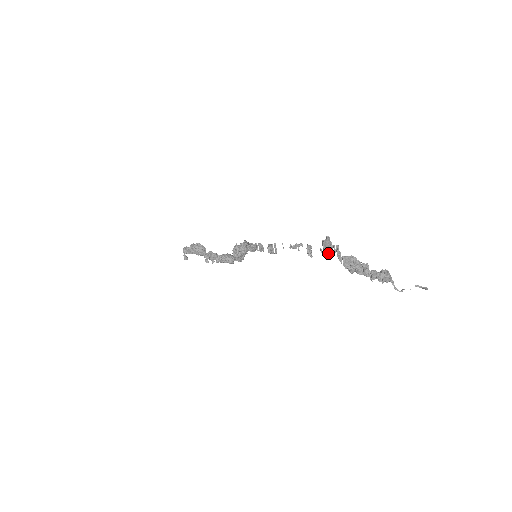
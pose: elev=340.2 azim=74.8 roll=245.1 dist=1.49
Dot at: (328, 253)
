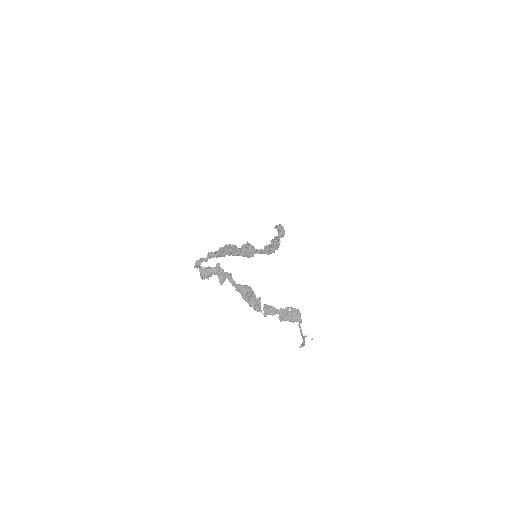
Dot at: (225, 278)
